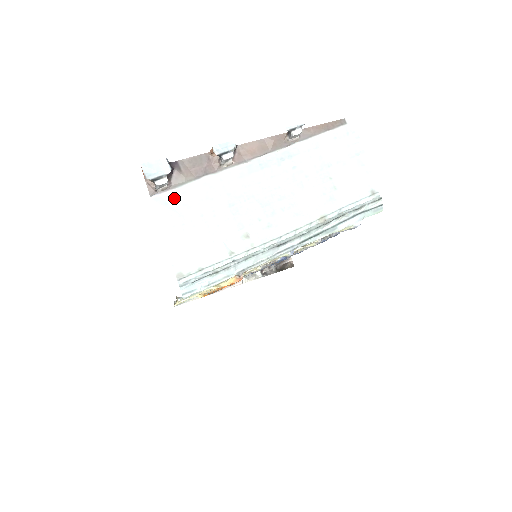
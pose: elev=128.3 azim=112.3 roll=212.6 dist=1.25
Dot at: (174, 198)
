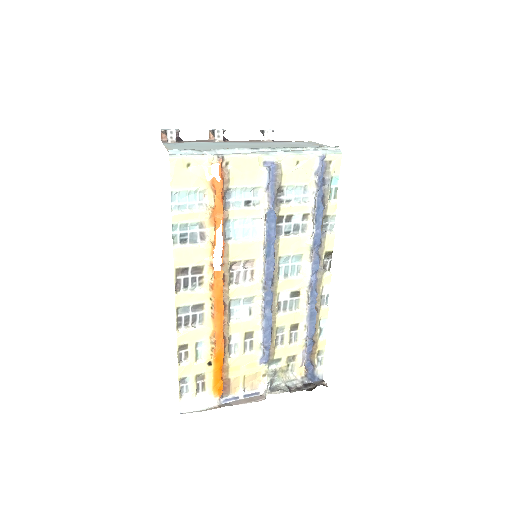
Dot at: (179, 144)
